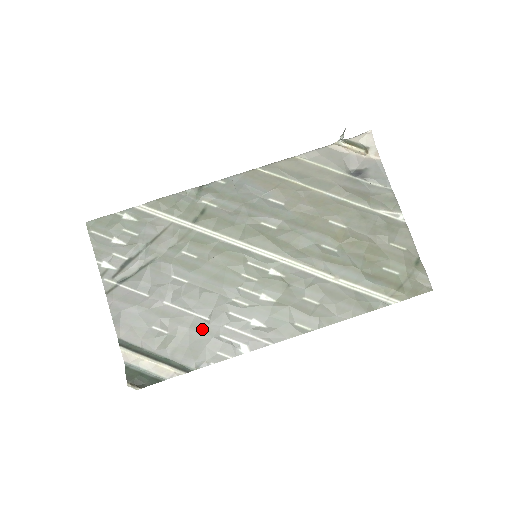
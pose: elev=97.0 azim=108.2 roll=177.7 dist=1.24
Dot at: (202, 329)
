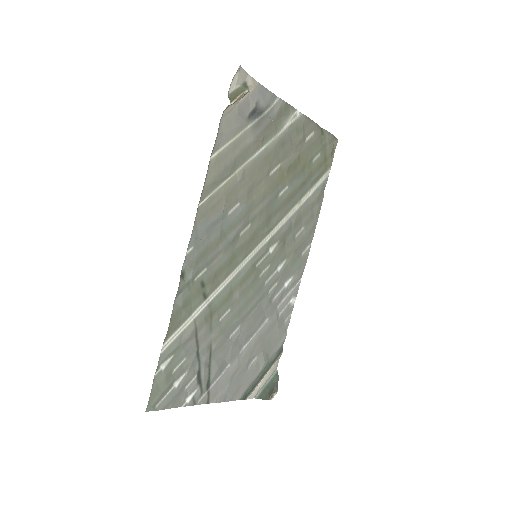
Dot at: (270, 328)
